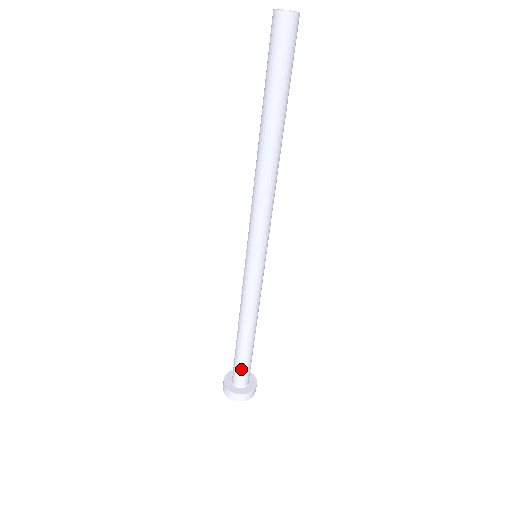
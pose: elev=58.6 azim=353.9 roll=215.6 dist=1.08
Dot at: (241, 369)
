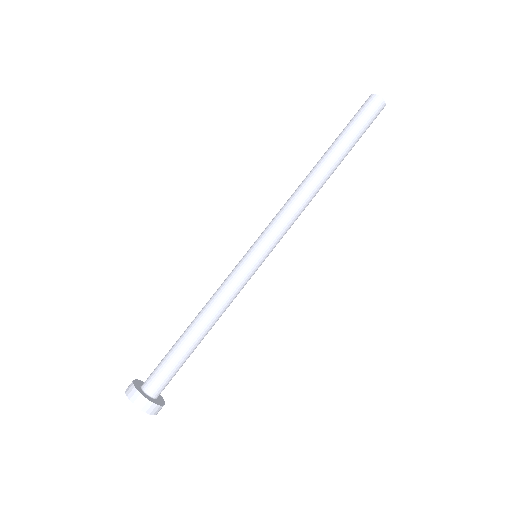
Dot at: (161, 365)
